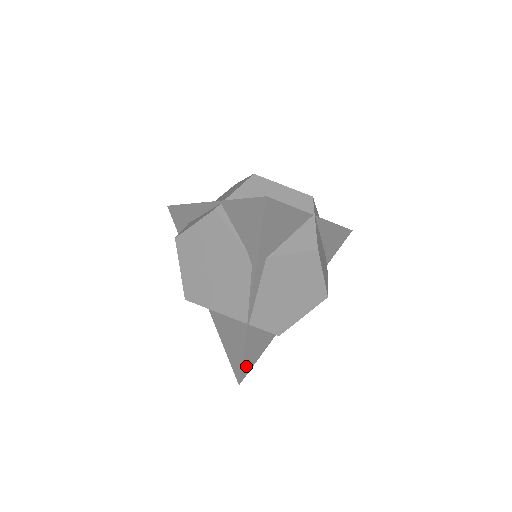
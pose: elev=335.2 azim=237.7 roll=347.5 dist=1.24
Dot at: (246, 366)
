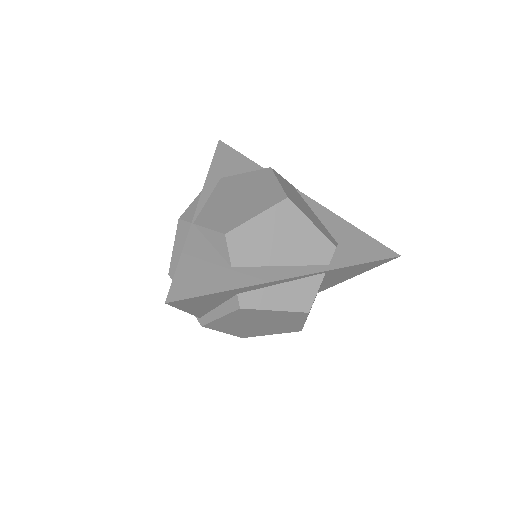
Dot at: (184, 283)
